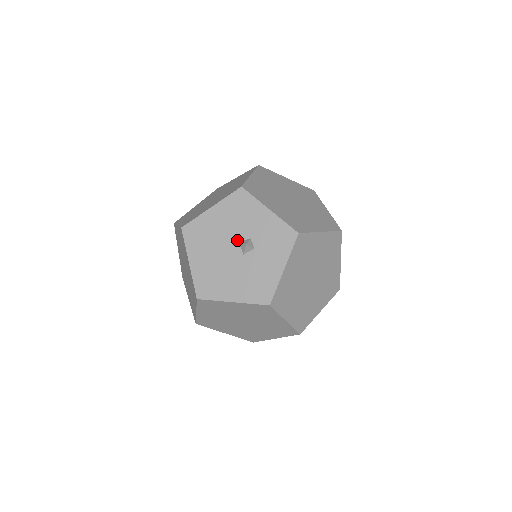
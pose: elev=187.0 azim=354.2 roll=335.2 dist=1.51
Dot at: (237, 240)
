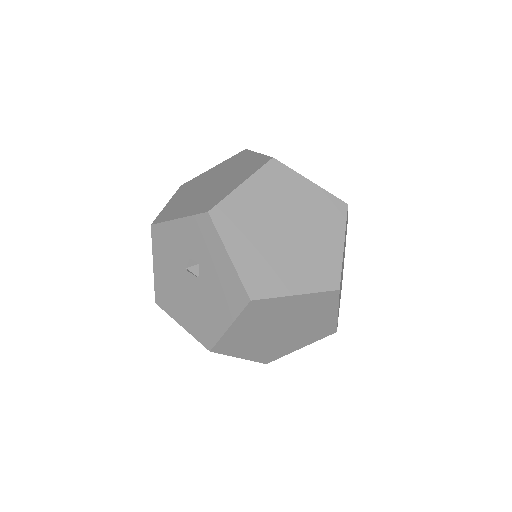
Dot at: (185, 271)
